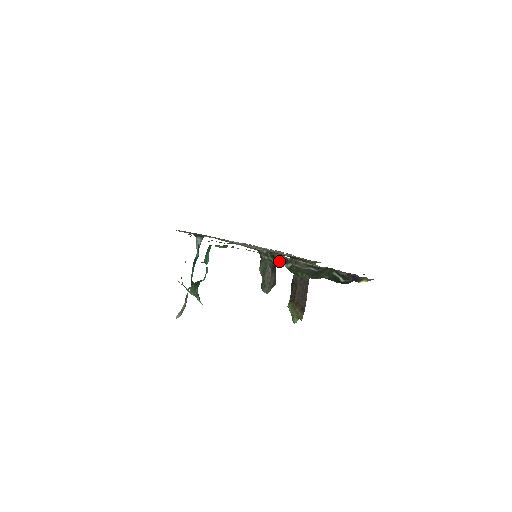
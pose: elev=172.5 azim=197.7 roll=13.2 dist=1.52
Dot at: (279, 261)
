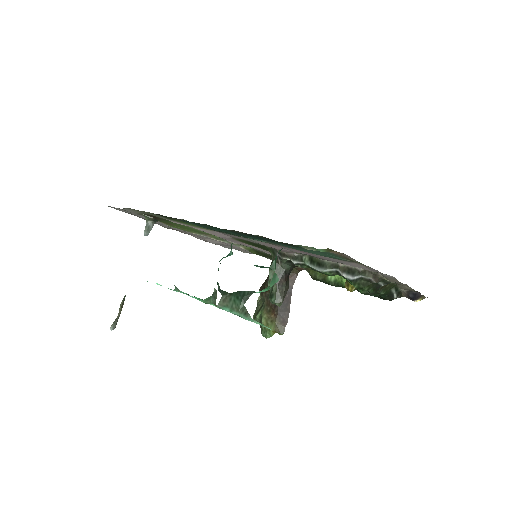
Dot at: (331, 269)
